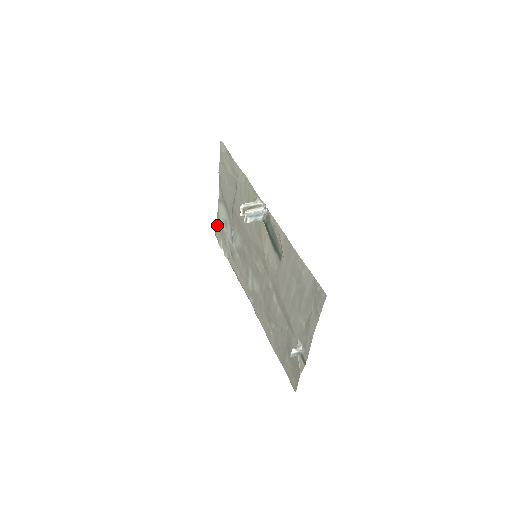
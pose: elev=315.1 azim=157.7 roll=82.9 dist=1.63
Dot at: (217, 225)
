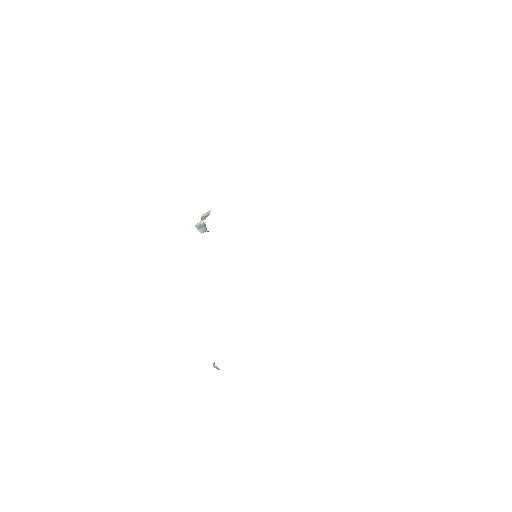
Dot at: occluded
